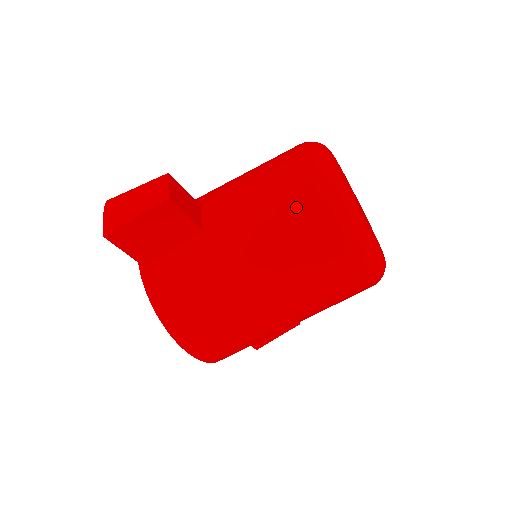
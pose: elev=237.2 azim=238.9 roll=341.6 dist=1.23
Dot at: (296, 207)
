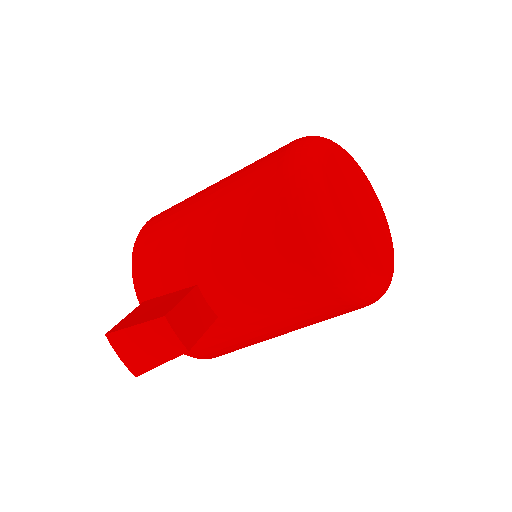
Dot at: (314, 302)
